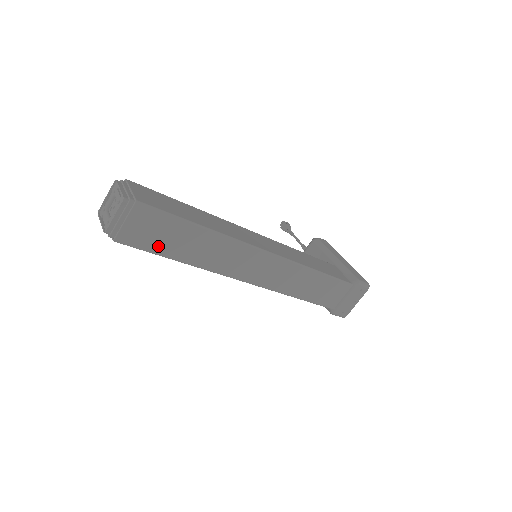
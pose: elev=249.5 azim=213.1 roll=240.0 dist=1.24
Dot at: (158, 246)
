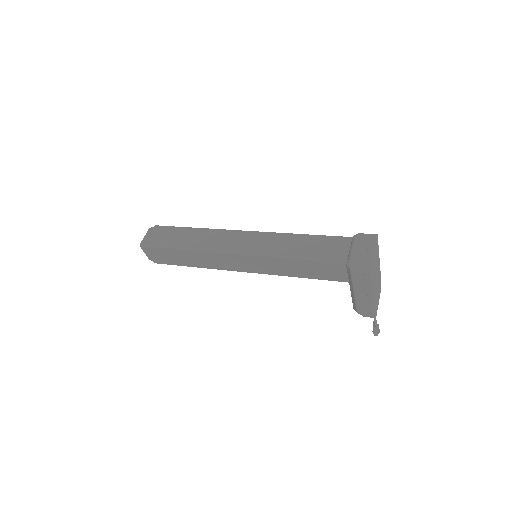
Dot at: (167, 243)
